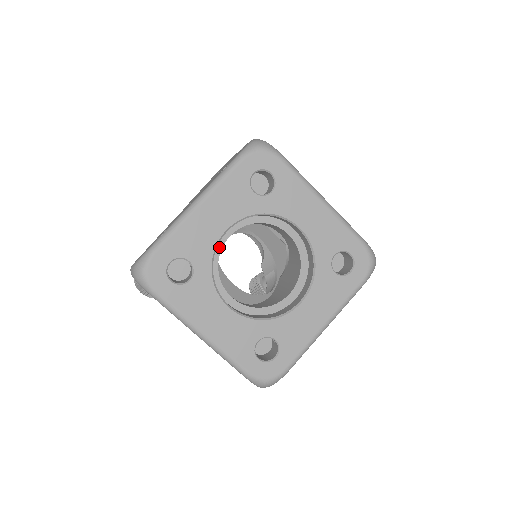
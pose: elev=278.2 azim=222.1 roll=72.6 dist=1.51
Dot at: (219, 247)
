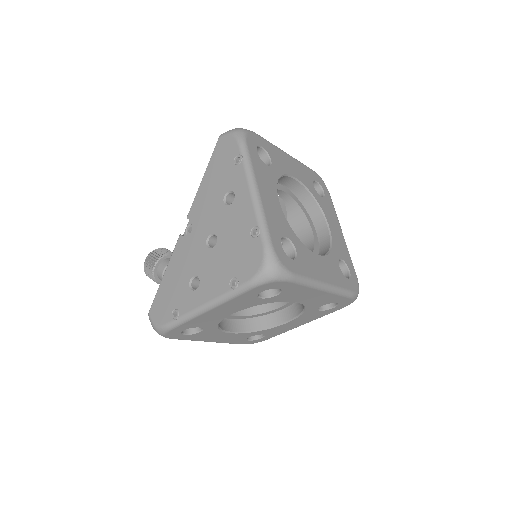
Dot at: occluded
